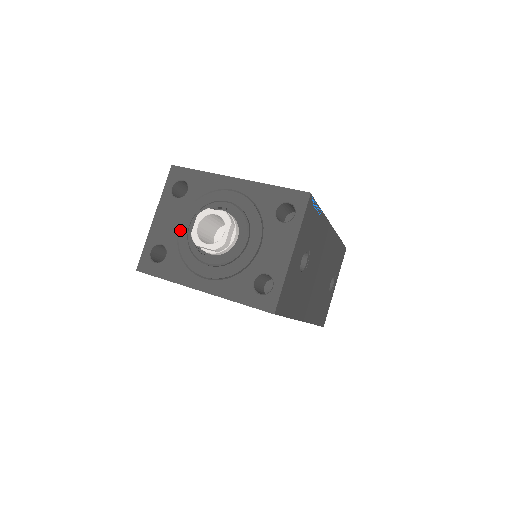
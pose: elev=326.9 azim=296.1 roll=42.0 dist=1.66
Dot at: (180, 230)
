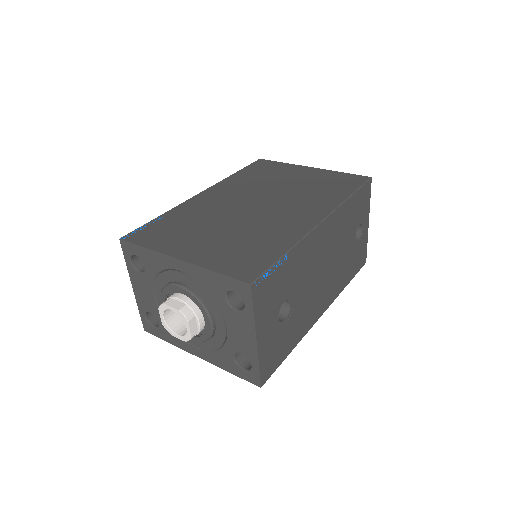
Dot at: (157, 303)
